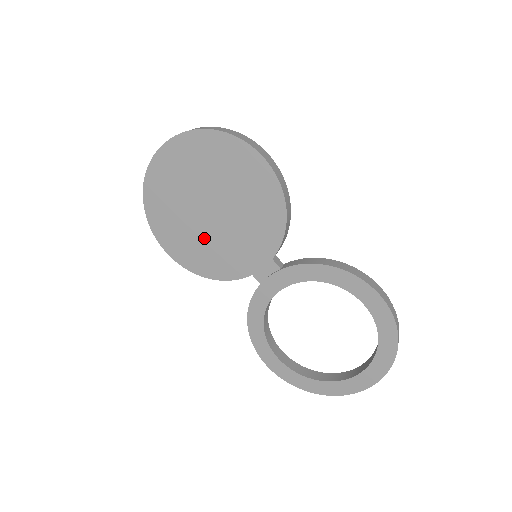
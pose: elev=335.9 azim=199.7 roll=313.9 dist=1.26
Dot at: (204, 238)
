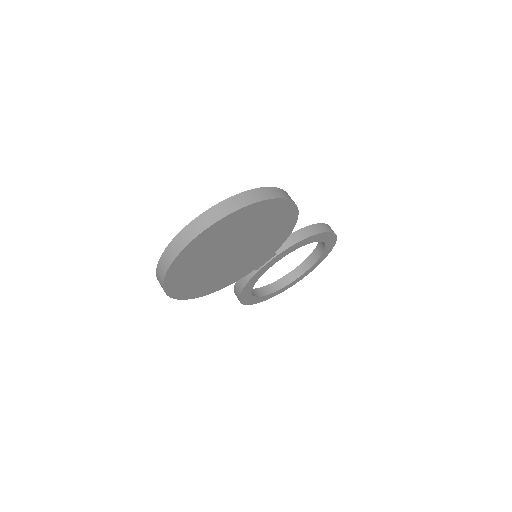
Dot at: (221, 272)
